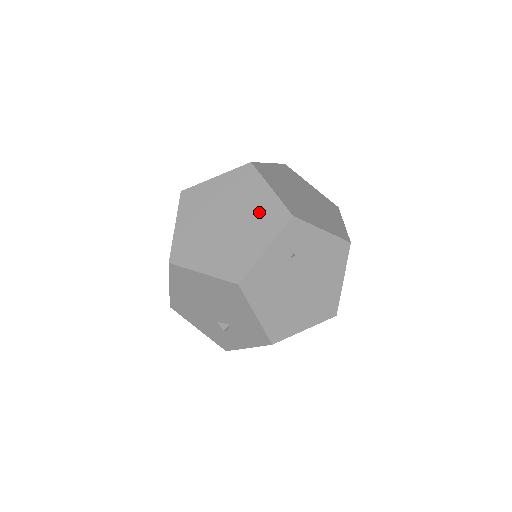
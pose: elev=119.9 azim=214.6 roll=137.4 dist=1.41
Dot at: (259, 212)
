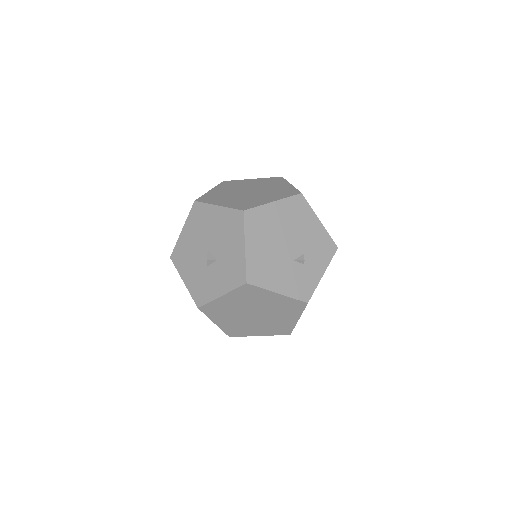
Dot at: (262, 183)
